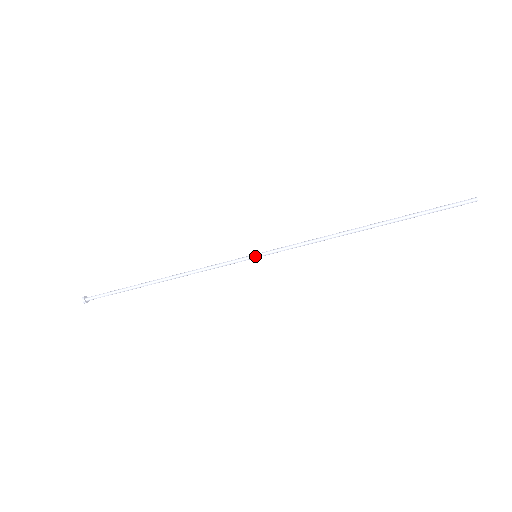
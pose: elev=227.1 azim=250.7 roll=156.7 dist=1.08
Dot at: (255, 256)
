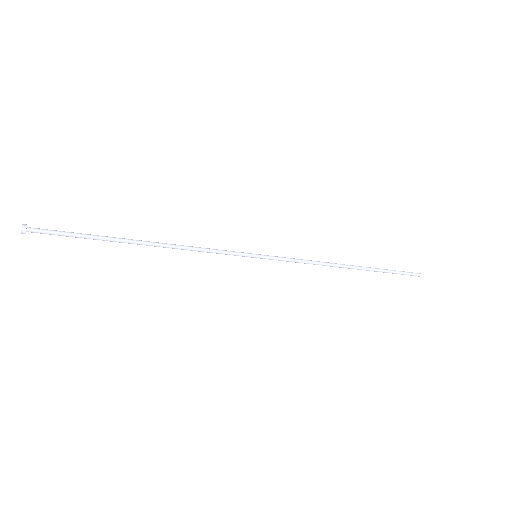
Dot at: occluded
